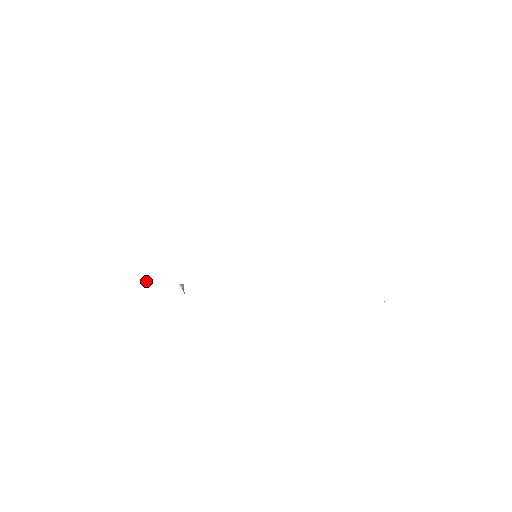
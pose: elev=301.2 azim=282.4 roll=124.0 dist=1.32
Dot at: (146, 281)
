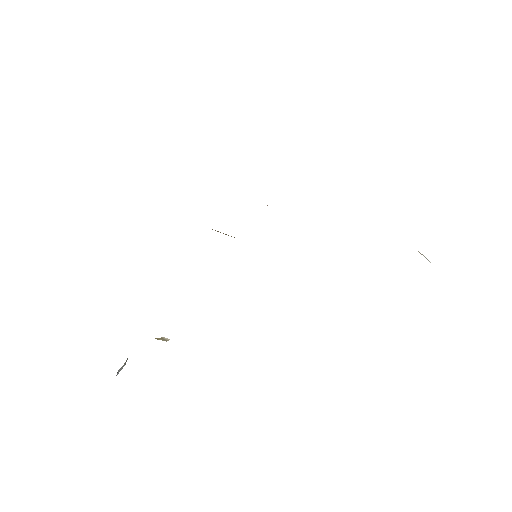
Dot at: occluded
